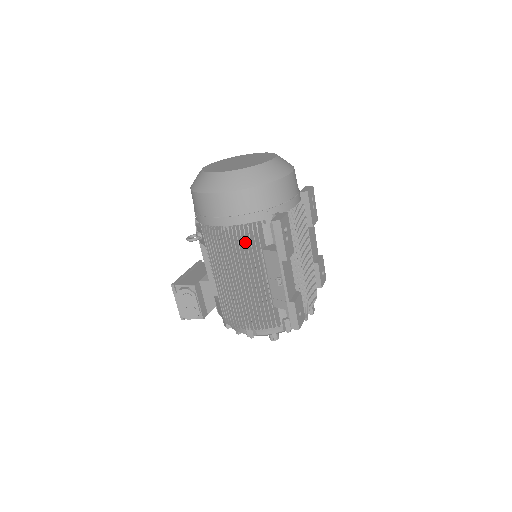
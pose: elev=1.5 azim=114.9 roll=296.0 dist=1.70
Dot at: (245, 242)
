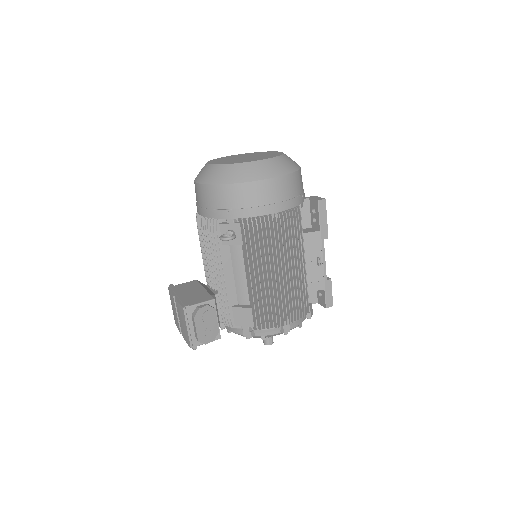
Dot at: (289, 228)
